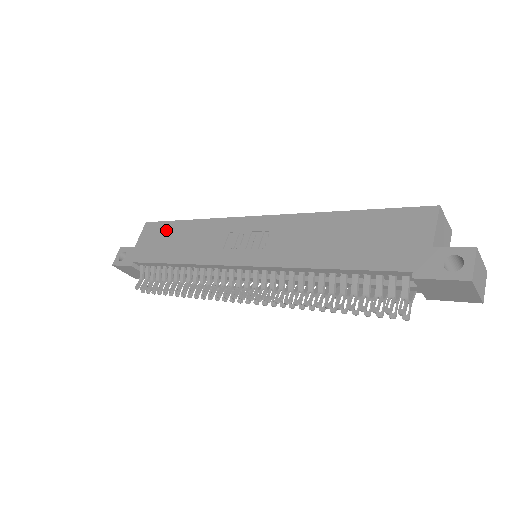
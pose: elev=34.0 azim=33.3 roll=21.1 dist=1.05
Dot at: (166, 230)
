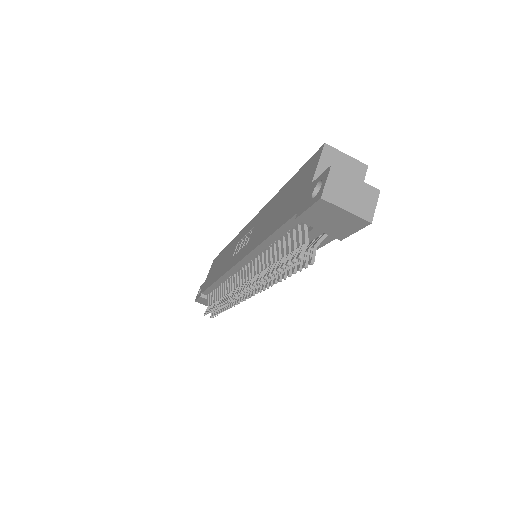
Dot at: (218, 260)
